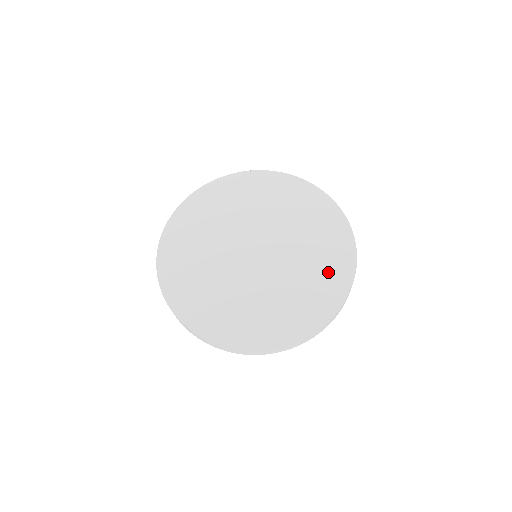
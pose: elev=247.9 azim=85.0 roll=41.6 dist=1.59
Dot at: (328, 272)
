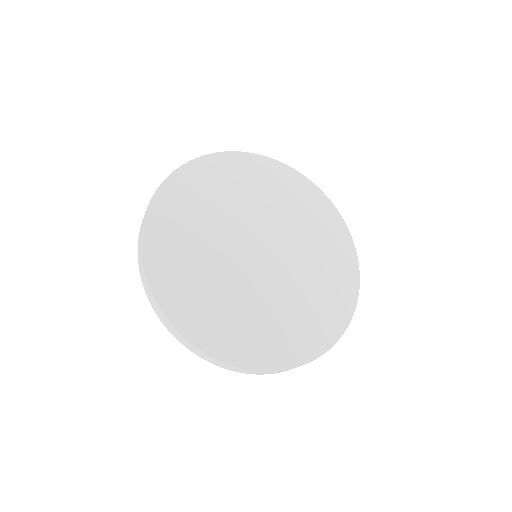
Dot at: (333, 291)
